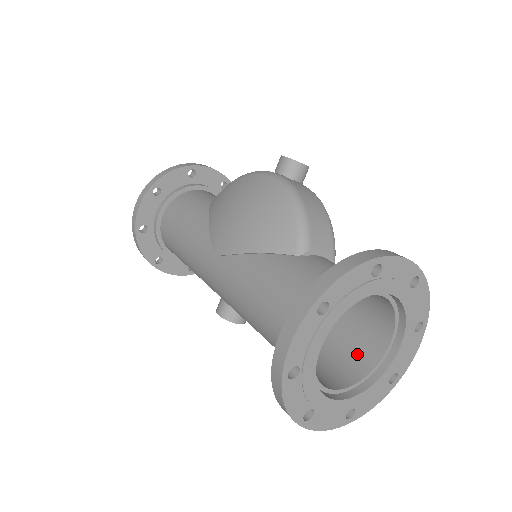
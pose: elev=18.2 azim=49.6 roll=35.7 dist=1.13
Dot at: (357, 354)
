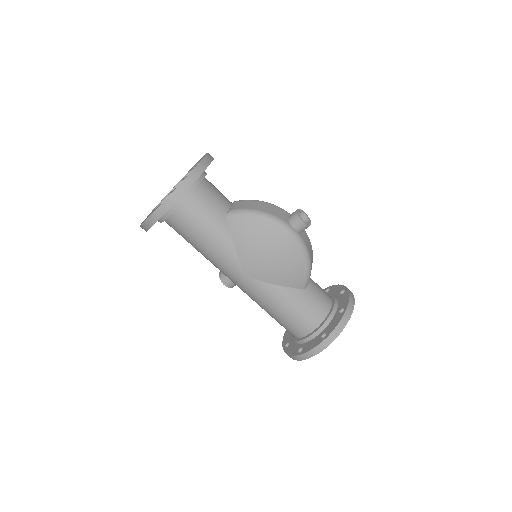
Dot at: occluded
